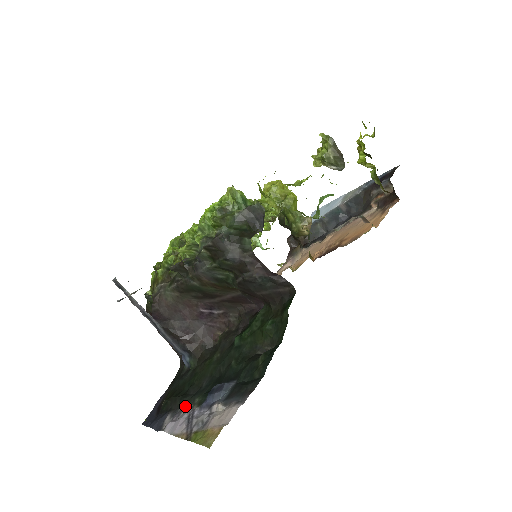
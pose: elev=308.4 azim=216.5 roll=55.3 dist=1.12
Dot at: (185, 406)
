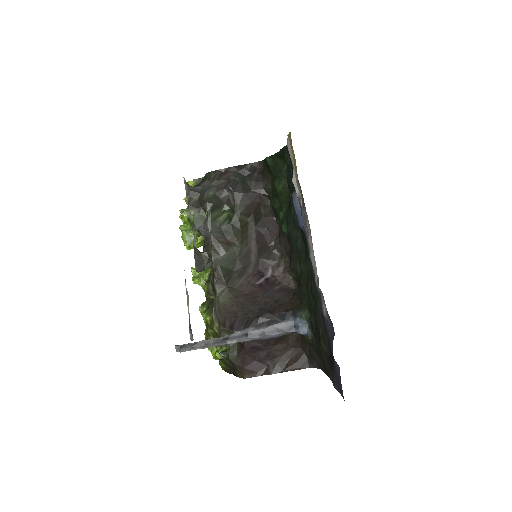
Dot at: occluded
